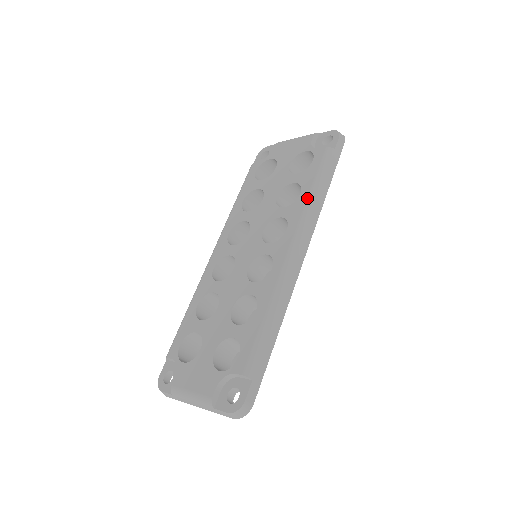
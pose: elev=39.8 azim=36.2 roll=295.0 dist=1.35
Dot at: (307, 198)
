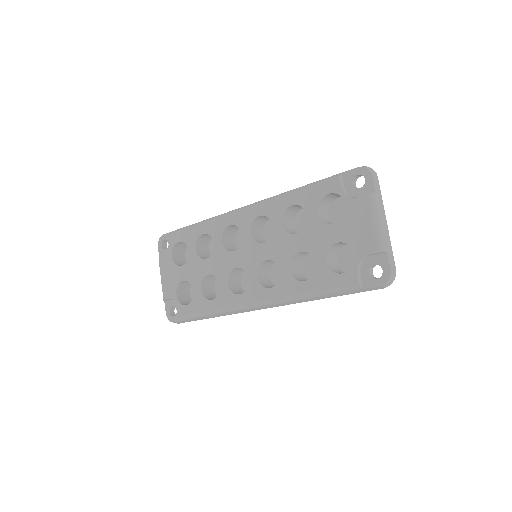
Dot at: (300, 293)
